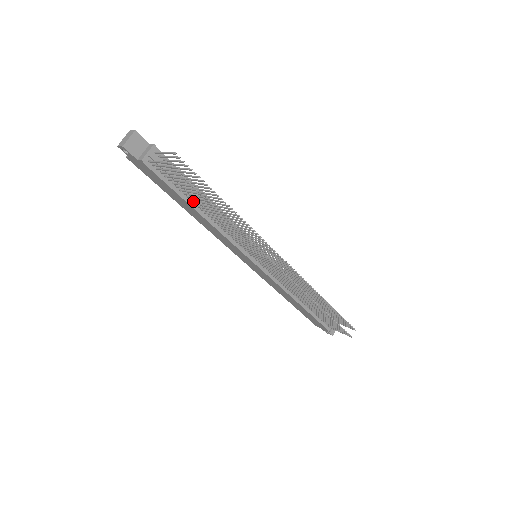
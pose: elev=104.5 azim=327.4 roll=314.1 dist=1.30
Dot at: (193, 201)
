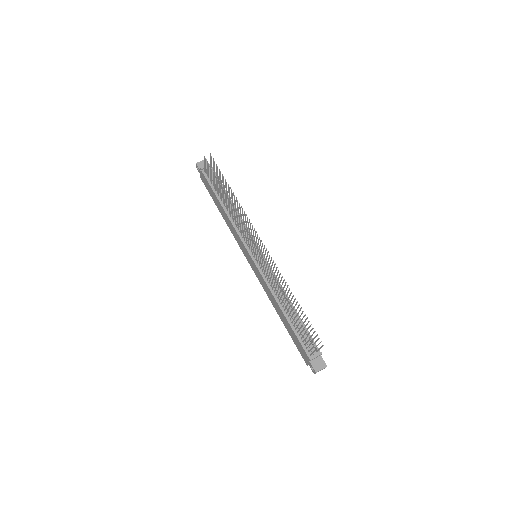
Dot at: (220, 196)
